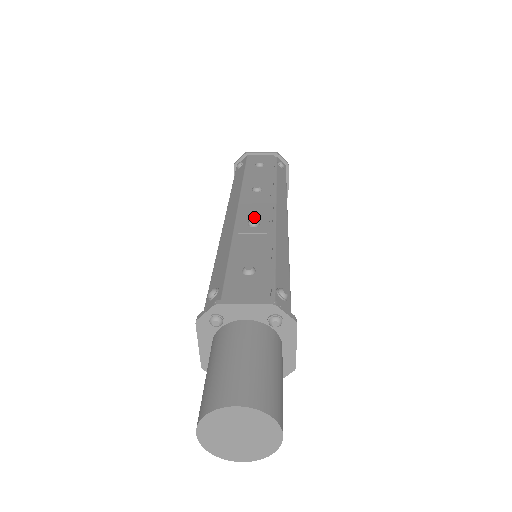
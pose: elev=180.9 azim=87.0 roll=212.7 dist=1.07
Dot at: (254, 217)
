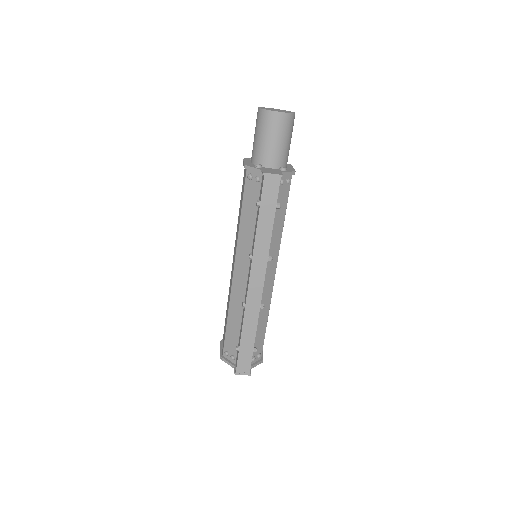
Dot at: occluded
